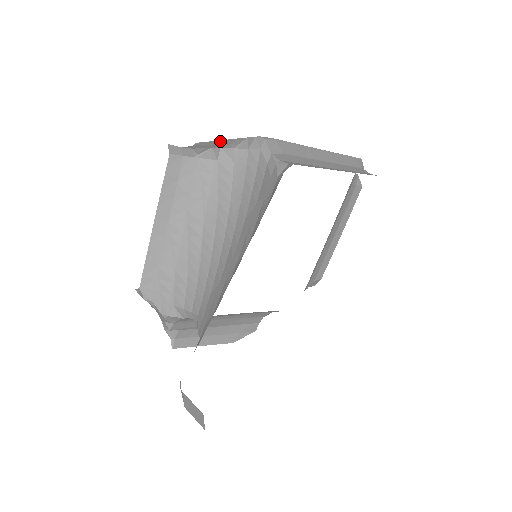
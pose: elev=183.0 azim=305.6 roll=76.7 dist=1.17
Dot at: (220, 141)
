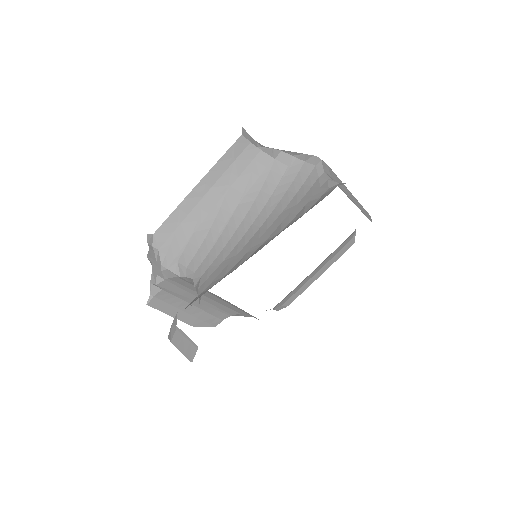
Dot at: occluded
